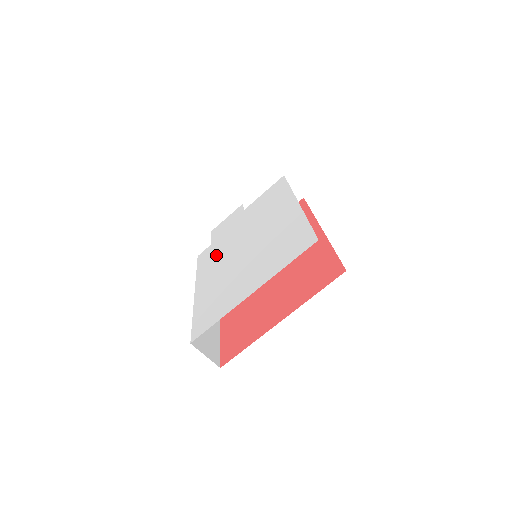
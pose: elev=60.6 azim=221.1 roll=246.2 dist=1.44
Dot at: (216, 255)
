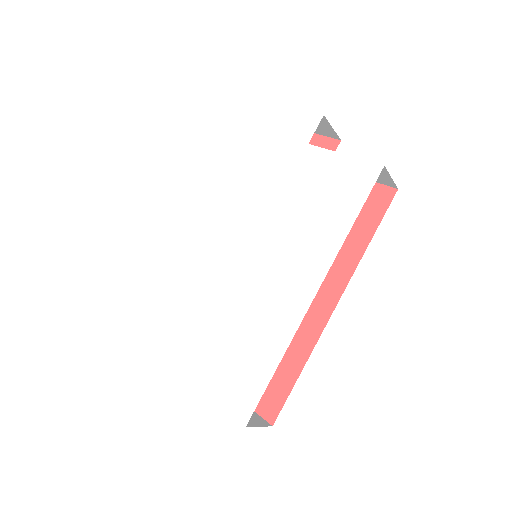
Dot at: (226, 198)
